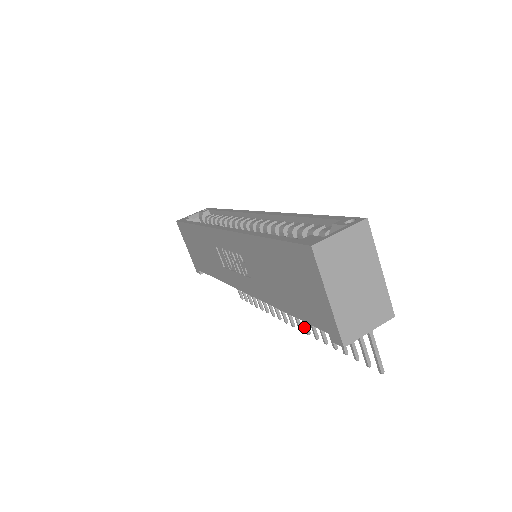
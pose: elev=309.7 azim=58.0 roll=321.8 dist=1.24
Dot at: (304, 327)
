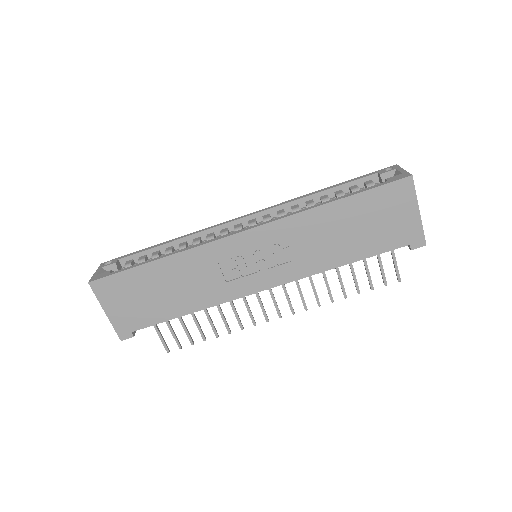
Dot at: (303, 304)
